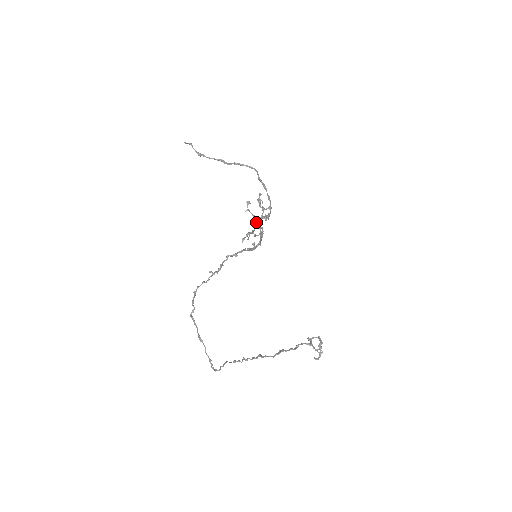
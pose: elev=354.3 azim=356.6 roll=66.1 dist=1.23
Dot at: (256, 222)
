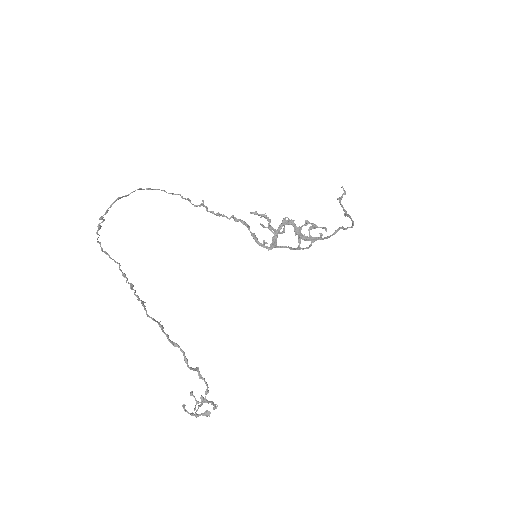
Dot at: (283, 219)
